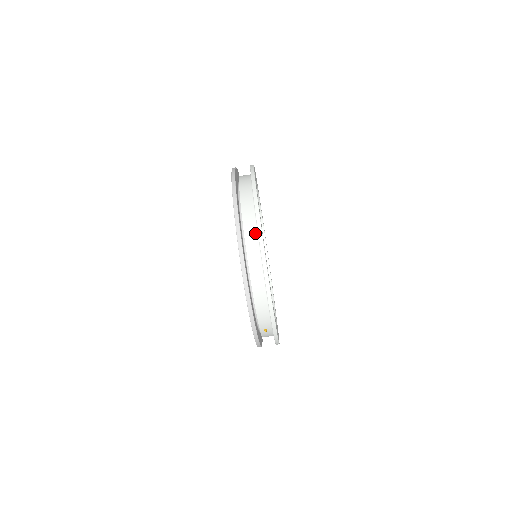
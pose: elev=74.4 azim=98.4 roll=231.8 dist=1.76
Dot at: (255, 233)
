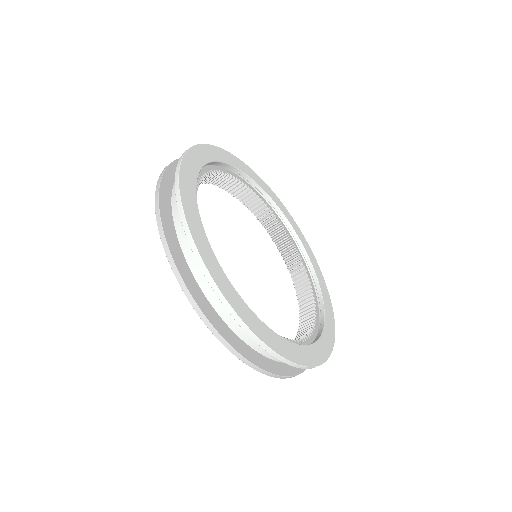
Dot at: occluded
